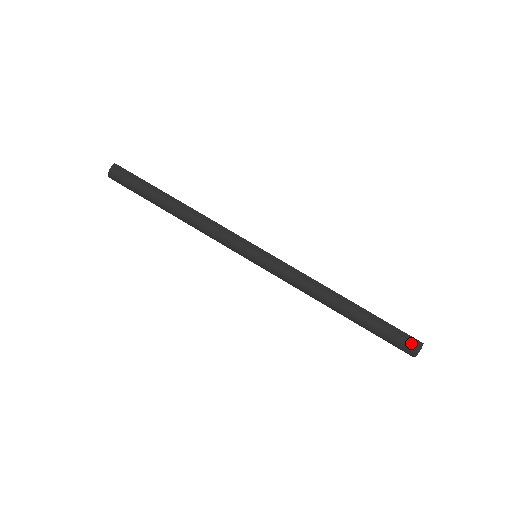
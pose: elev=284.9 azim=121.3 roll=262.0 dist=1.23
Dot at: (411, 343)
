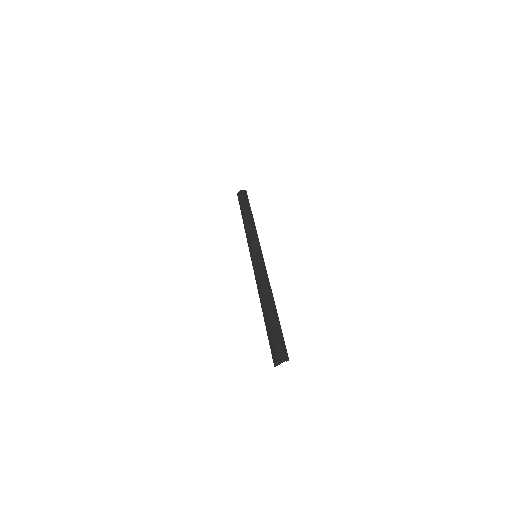
Dot at: (282, 352)
